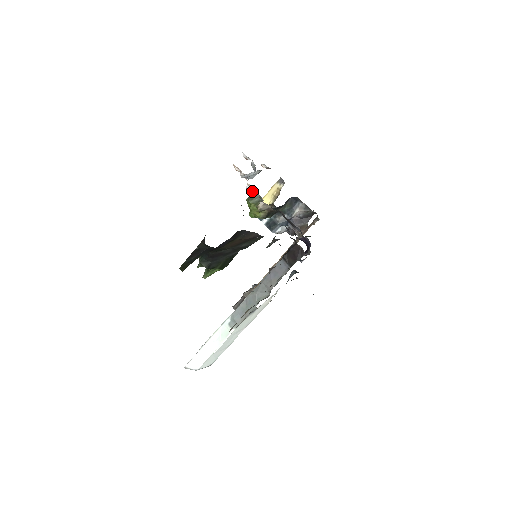
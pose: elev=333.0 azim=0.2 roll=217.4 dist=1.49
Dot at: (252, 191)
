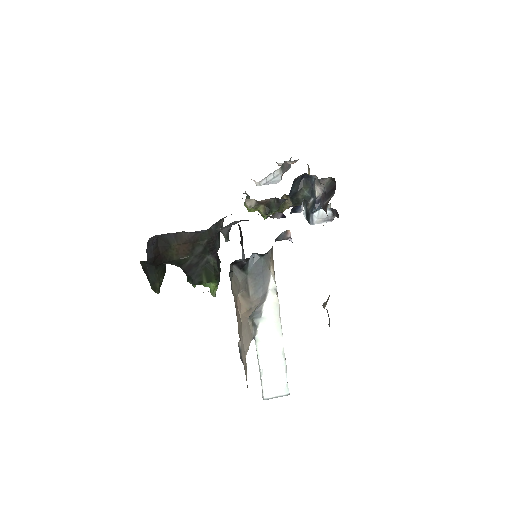
Dot at: occluded
